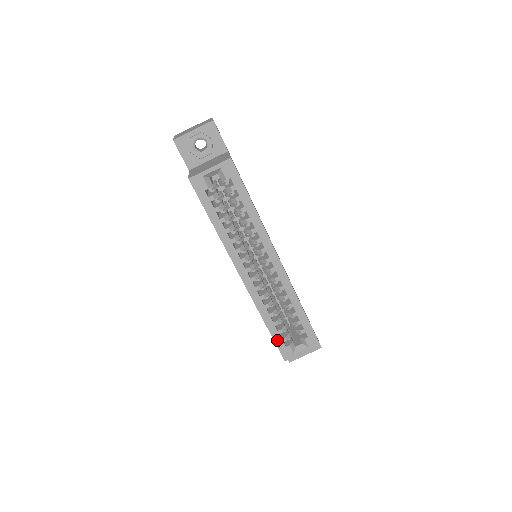
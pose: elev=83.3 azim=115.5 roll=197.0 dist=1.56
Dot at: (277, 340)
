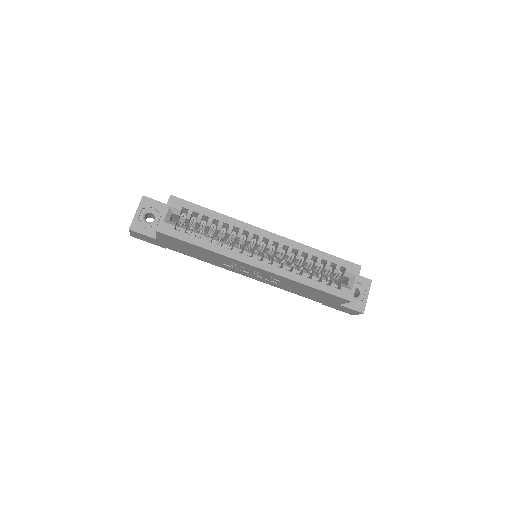
Dot at: (329, 290)
